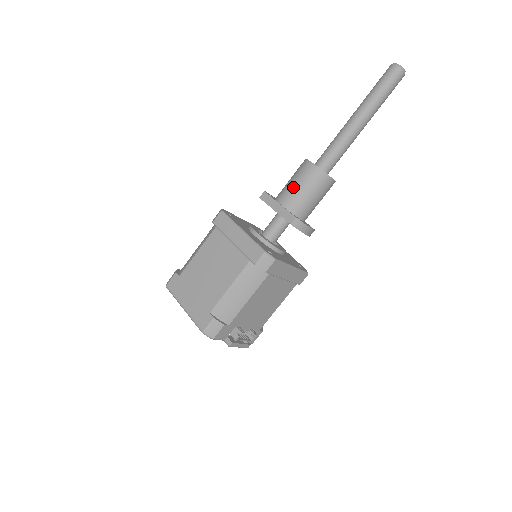
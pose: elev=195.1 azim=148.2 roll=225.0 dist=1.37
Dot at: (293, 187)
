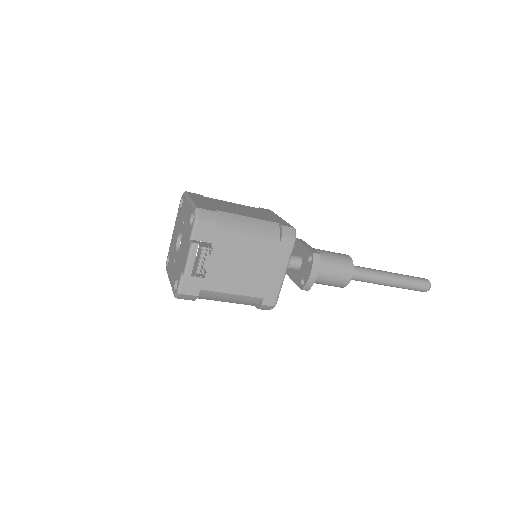
Dot at: (326, 251)
